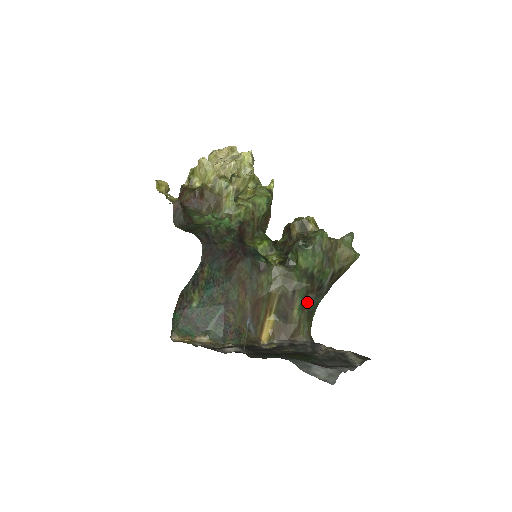
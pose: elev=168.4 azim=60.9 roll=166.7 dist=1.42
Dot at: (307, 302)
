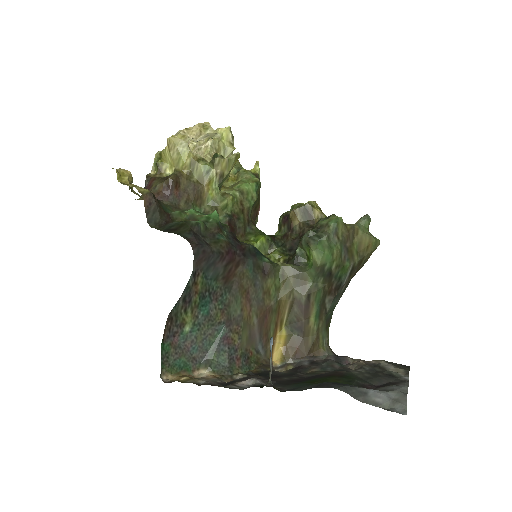
Dot at: (324, 307)
